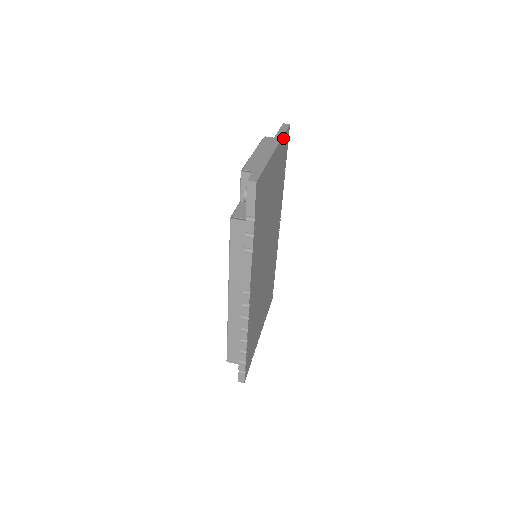
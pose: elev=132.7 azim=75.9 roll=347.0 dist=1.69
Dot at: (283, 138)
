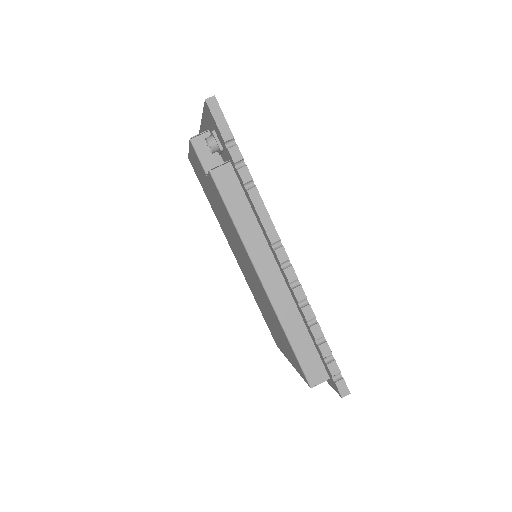
Dot at: occluded
